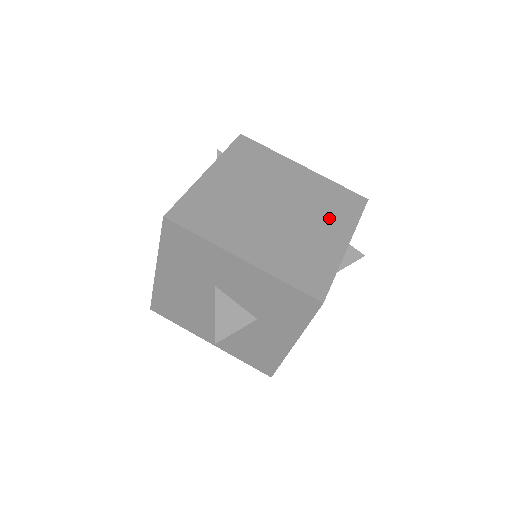
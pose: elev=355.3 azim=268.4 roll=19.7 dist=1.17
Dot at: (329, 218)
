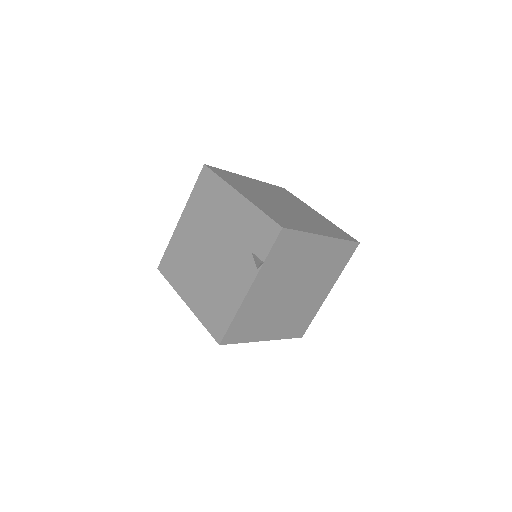
Dot at: (326, 278)
